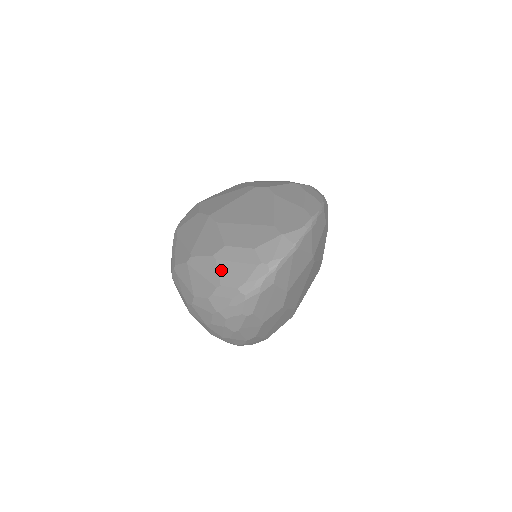
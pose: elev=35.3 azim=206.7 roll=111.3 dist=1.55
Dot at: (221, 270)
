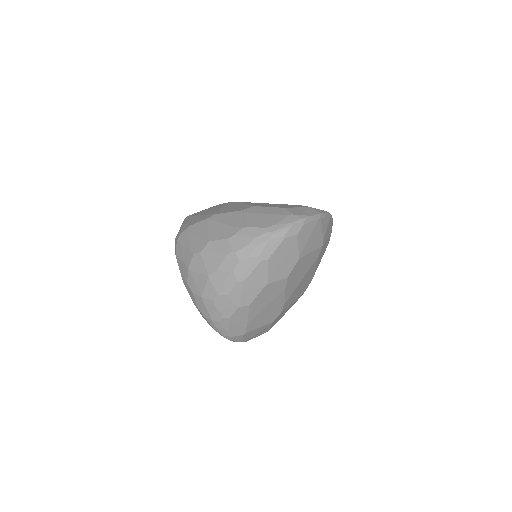
Dot at: (249, 218)
